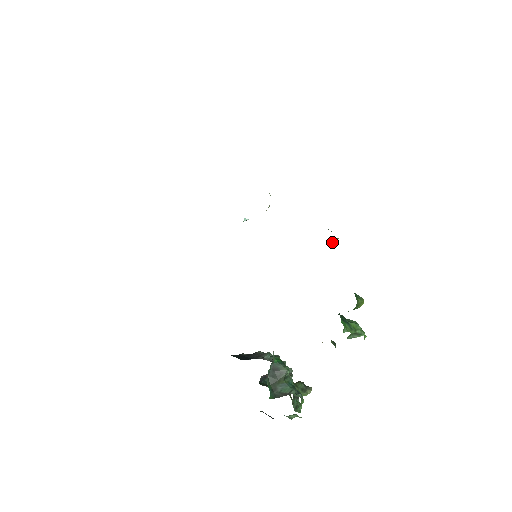
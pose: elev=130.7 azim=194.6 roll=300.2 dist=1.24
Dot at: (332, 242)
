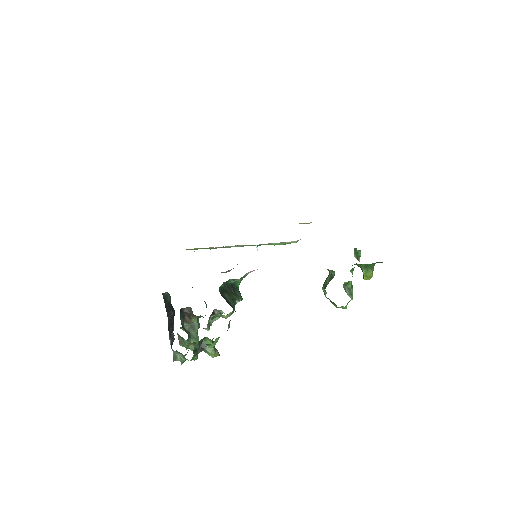
Dot at: (360, 251)
